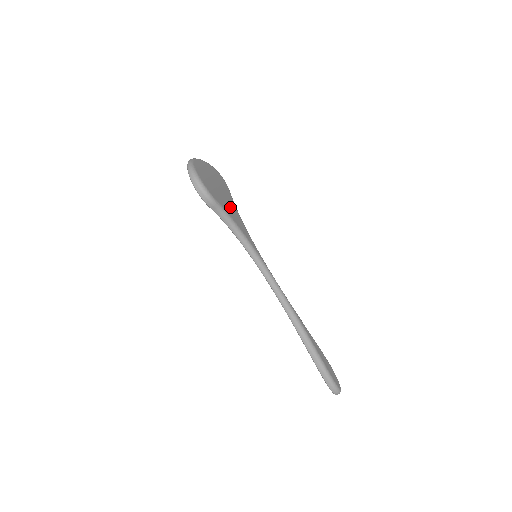
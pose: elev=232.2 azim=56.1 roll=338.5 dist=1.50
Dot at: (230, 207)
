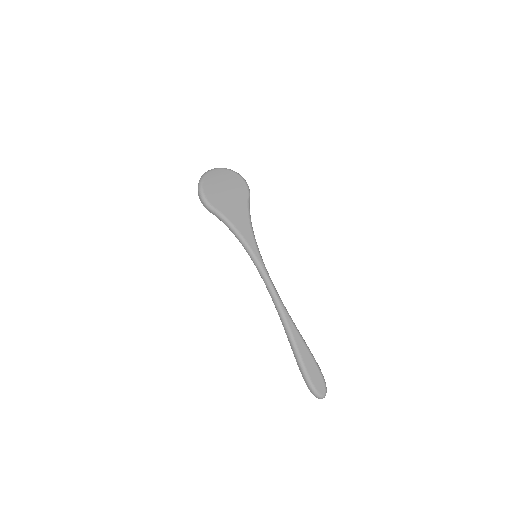
Dot at: (236, 211)
